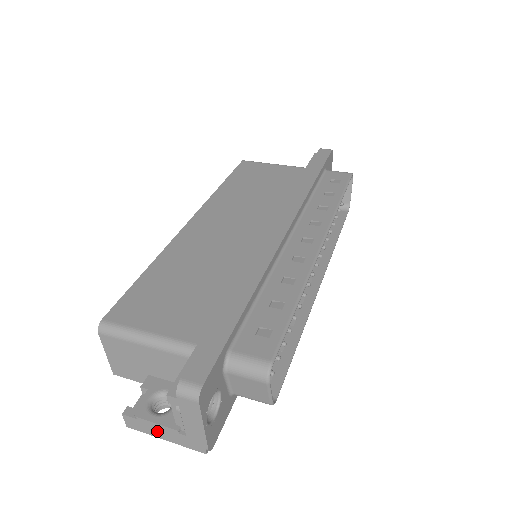
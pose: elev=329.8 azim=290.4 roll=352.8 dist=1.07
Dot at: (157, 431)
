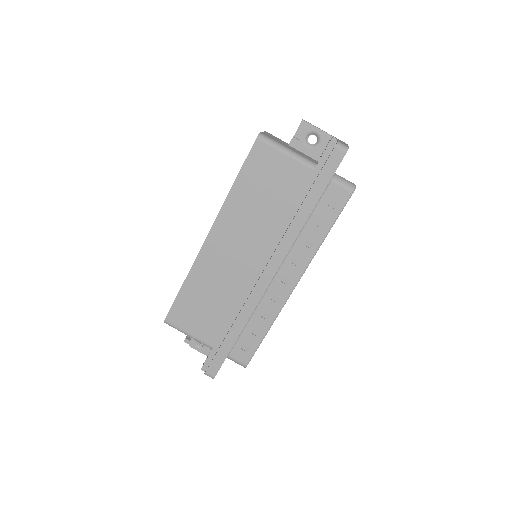
Dot at: occluded
